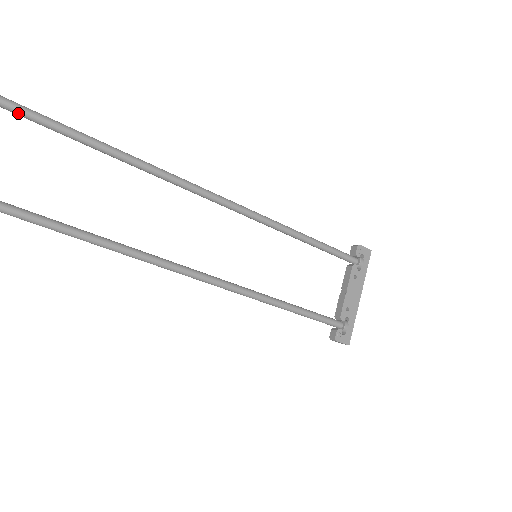
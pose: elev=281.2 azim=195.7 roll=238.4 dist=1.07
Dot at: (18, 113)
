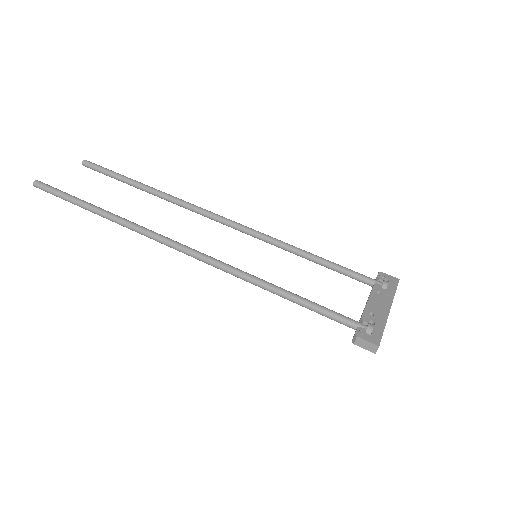
Dot at: (97, 168)
